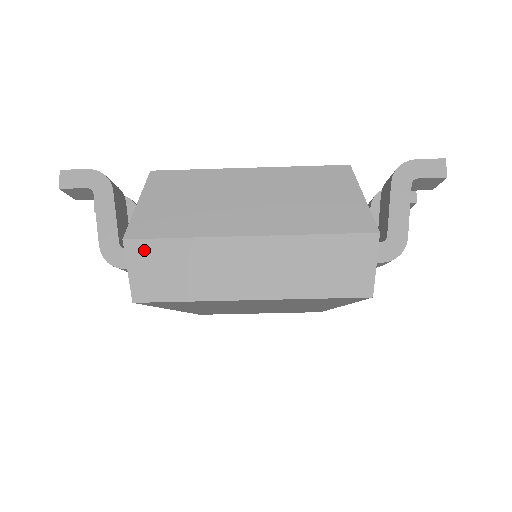
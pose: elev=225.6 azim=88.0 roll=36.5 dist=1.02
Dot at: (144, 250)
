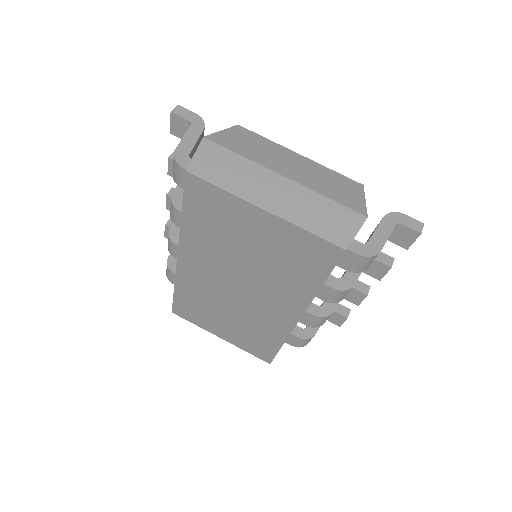
Dot at: (213, 149)
